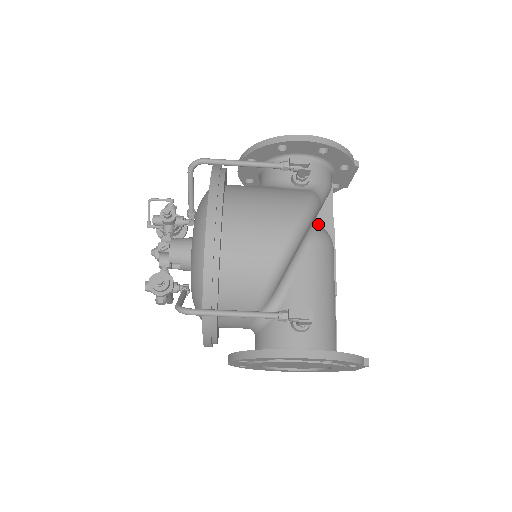
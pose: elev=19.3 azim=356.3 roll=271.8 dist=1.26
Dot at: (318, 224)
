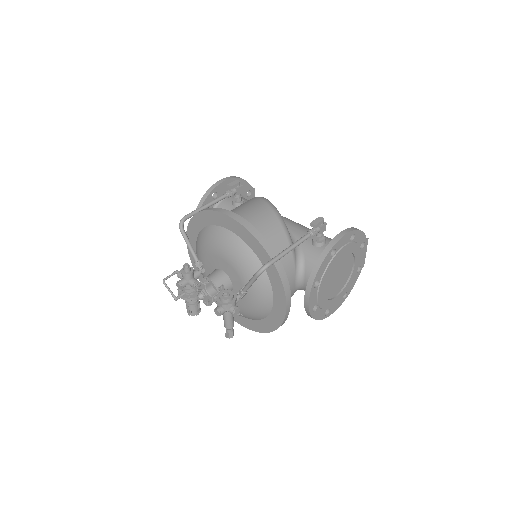
Dot at: occluded
